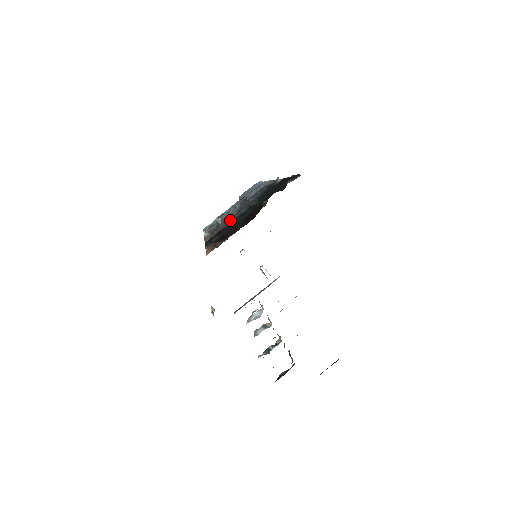
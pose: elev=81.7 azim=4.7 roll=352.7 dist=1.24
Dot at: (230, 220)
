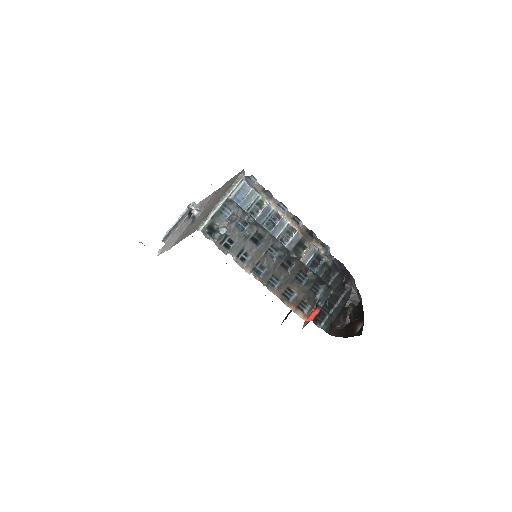
Dot at: (265, 256)
